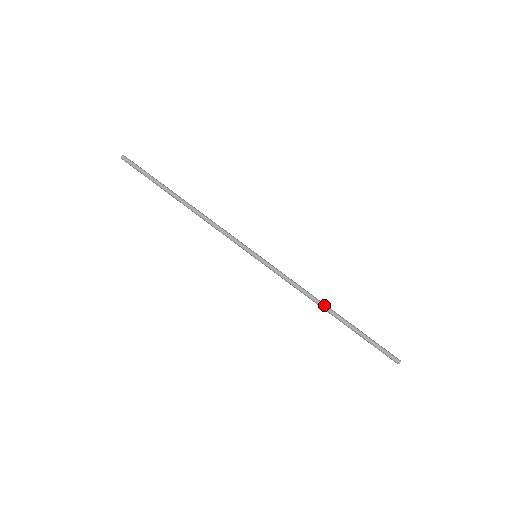
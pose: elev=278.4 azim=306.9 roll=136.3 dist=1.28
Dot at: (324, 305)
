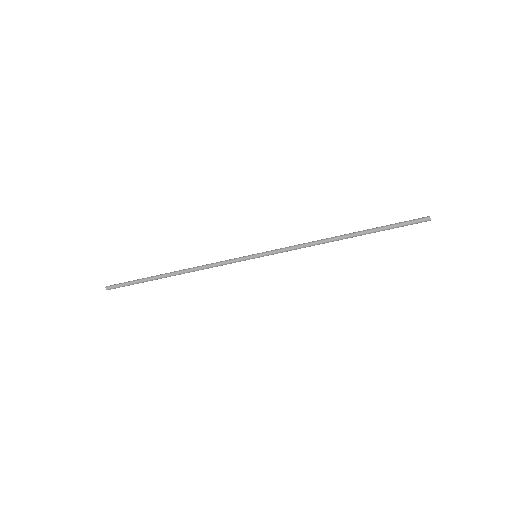
Dot at: occluded
